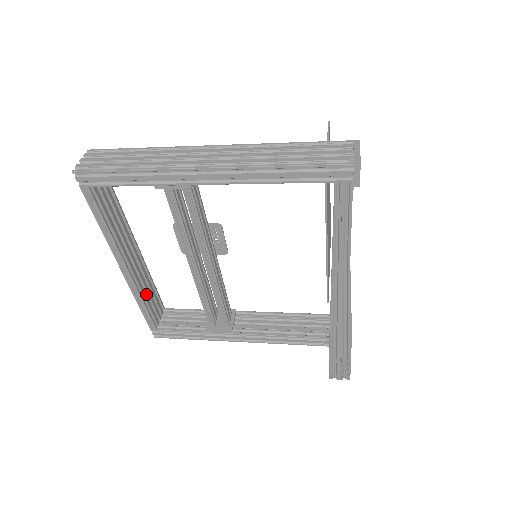
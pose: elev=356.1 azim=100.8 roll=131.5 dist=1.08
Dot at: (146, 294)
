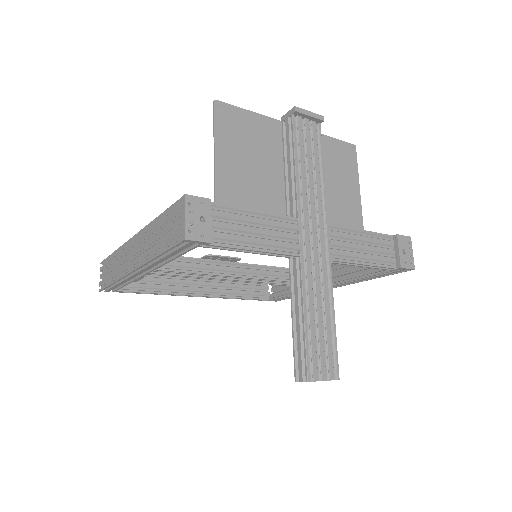
Dot at: (237, 288)
